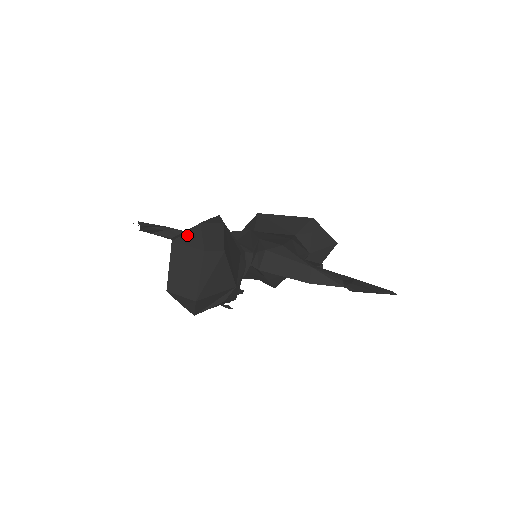
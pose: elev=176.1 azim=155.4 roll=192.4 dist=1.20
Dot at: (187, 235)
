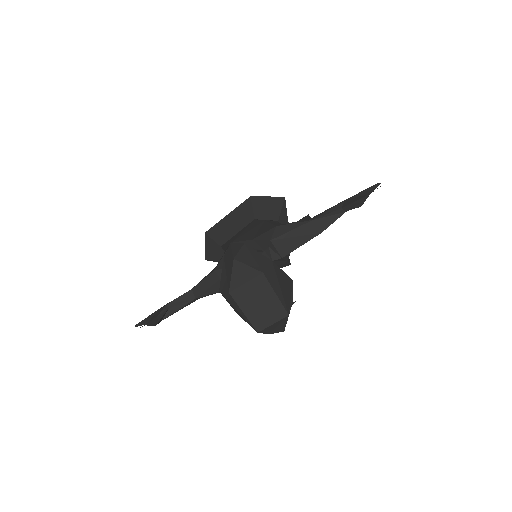
Dot at: (235, 277)
